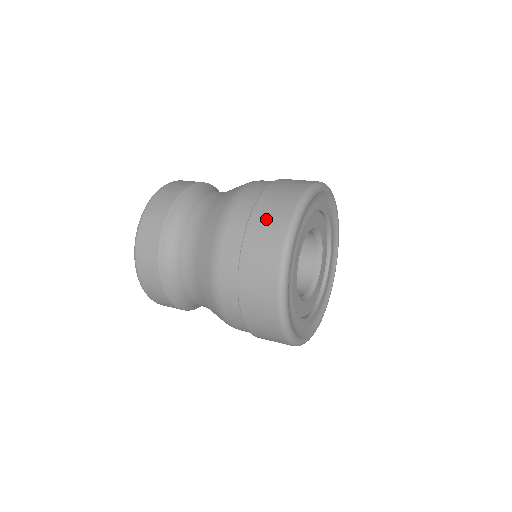
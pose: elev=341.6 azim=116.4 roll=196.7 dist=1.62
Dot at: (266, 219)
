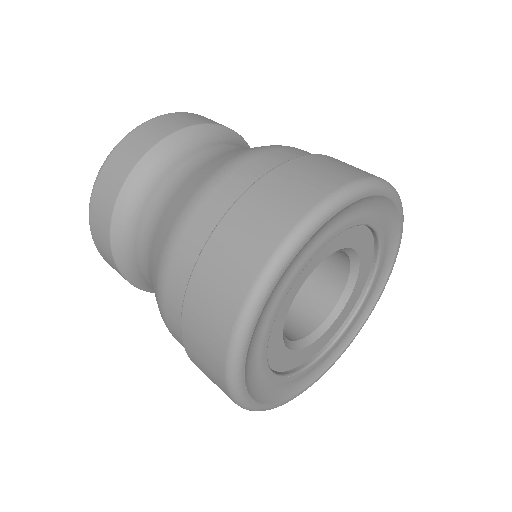
Dot at: (217, 273)
